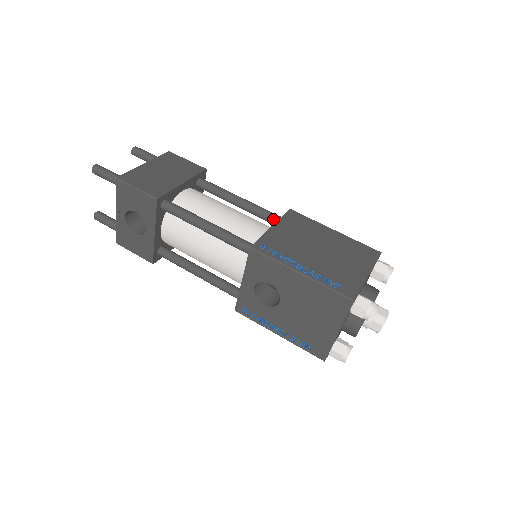
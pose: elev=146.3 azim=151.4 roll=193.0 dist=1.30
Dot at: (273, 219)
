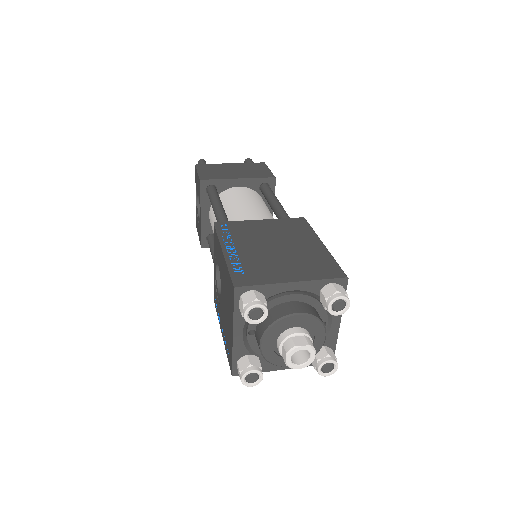
Dot at: occluded
